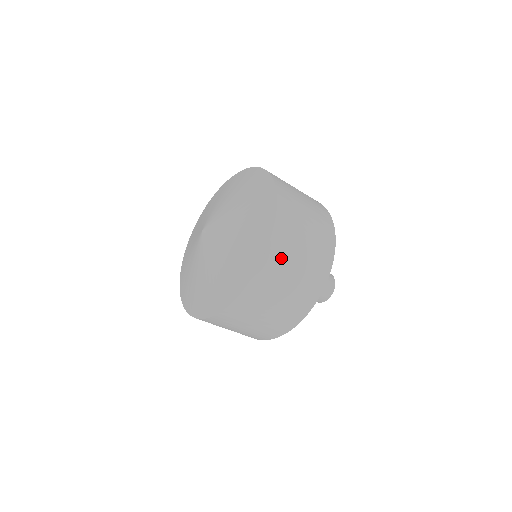
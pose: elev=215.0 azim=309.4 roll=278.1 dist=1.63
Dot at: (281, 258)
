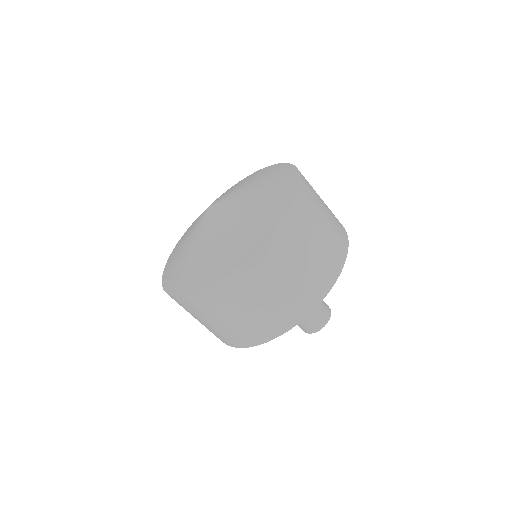
Dot at: (257, 277)
